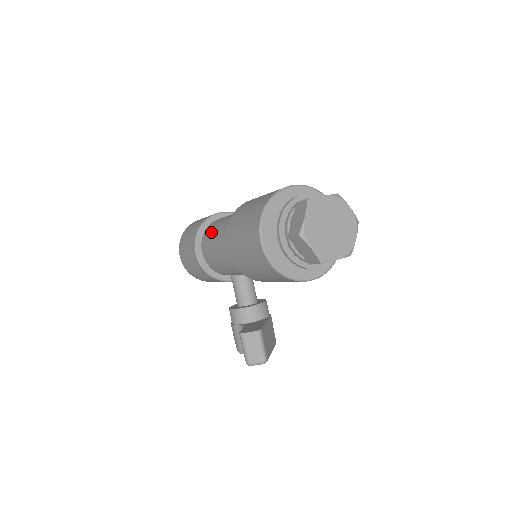
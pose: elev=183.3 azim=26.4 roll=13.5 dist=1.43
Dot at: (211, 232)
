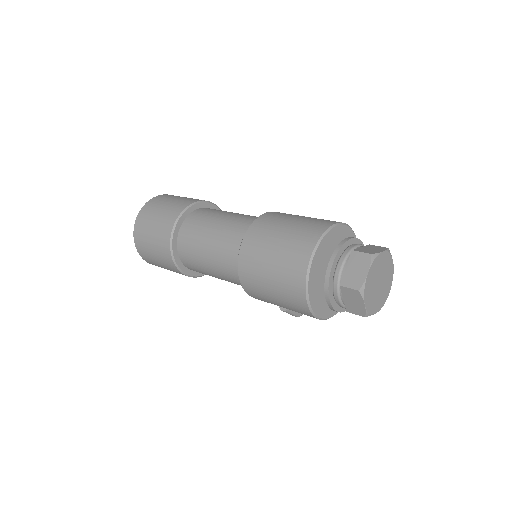
Dot at: (196, 263)
